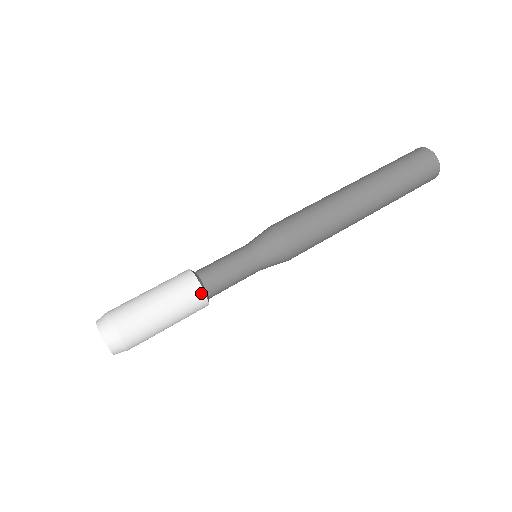
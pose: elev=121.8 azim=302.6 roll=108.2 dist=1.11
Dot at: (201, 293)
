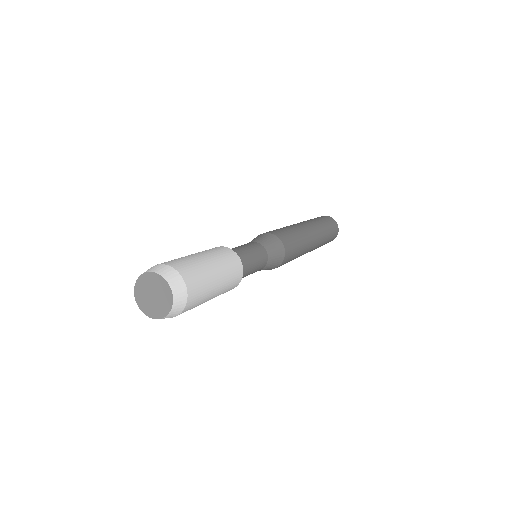
Dot at: (227, 249)
